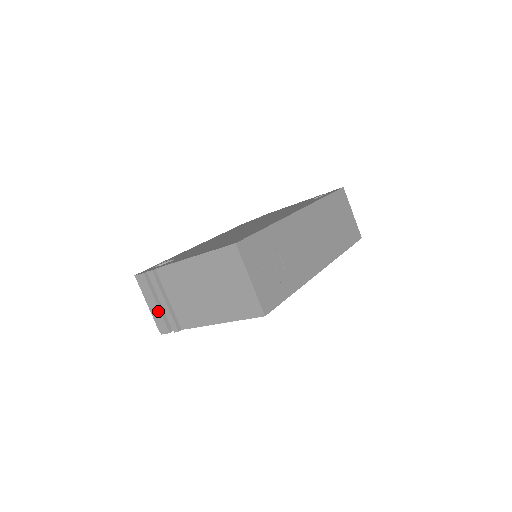
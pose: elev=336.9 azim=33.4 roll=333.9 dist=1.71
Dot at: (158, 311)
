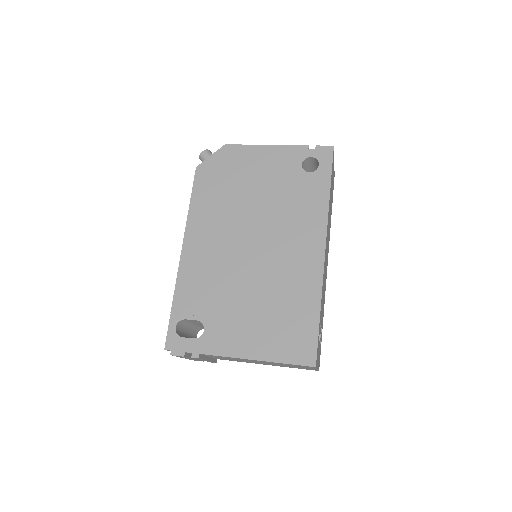
Dot at: occluded
